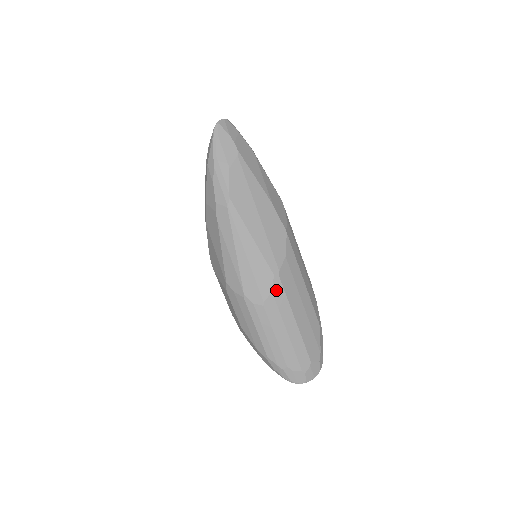
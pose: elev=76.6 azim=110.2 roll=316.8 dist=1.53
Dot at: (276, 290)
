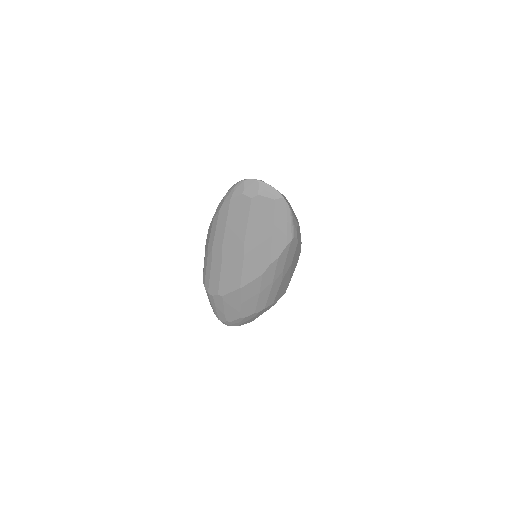
Dot at: occluded
